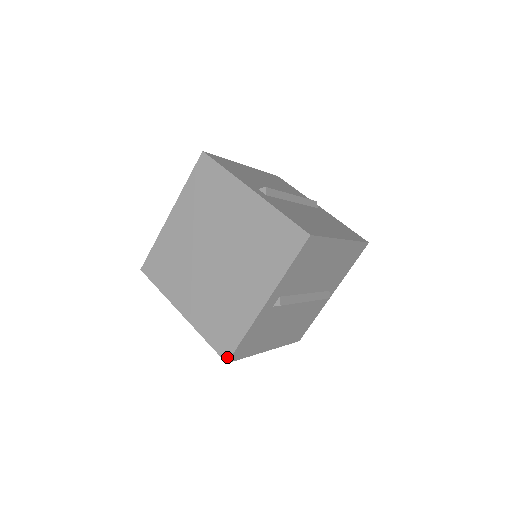
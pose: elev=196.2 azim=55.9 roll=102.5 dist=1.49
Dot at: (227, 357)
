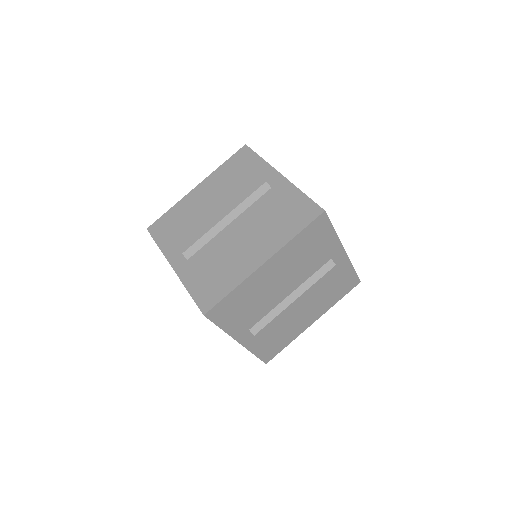
Dot at: (263, 361)
